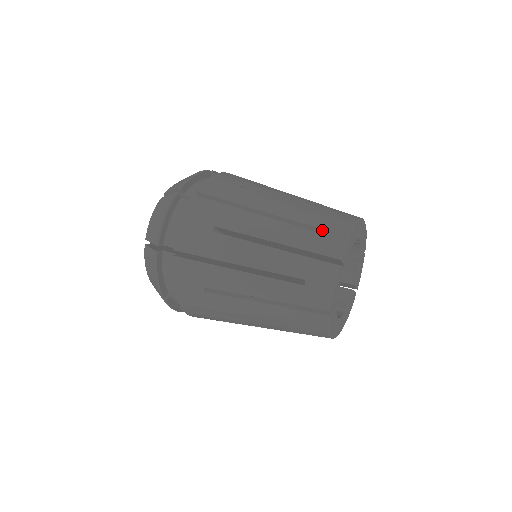
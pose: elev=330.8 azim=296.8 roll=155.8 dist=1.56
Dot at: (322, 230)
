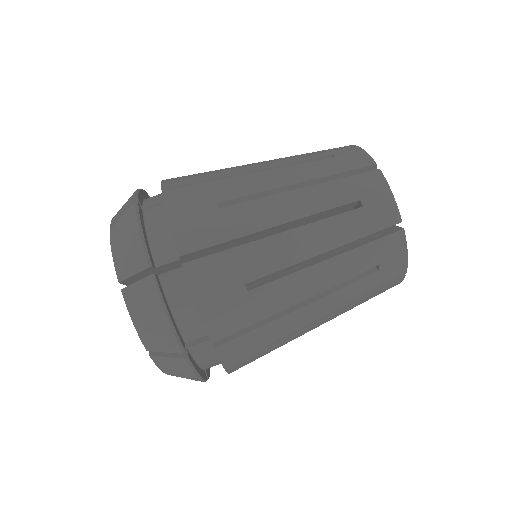
Dot at: (362, 201)
